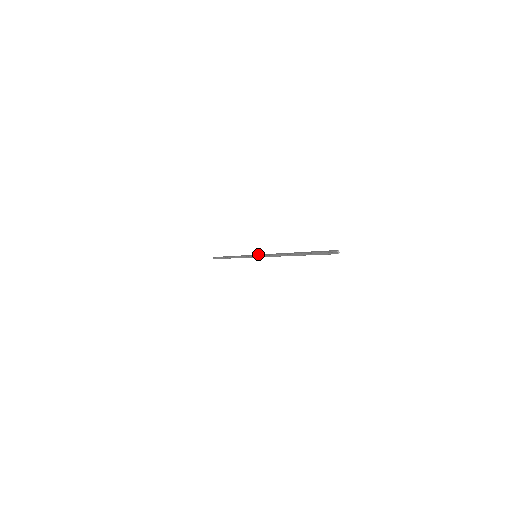
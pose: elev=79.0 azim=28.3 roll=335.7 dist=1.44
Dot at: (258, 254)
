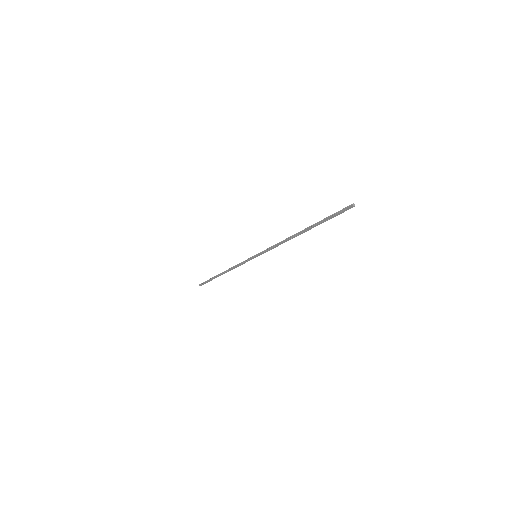
Dot at: occluded
